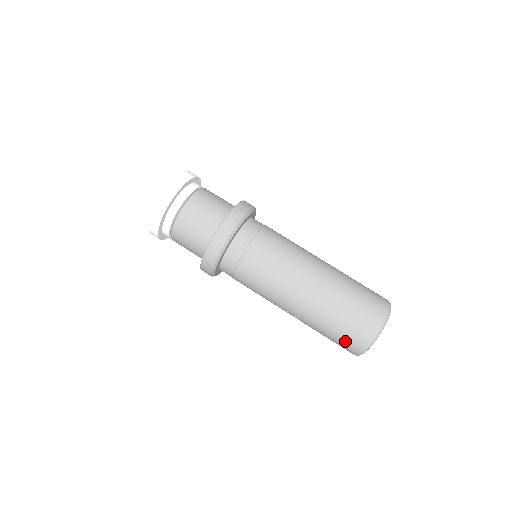
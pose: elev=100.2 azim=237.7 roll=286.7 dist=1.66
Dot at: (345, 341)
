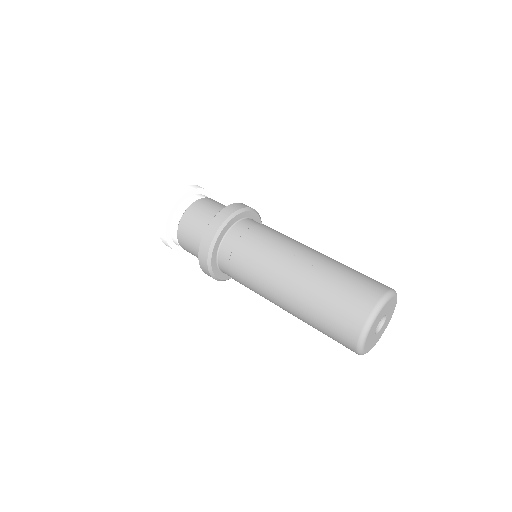
Dot at: (363, 286)
